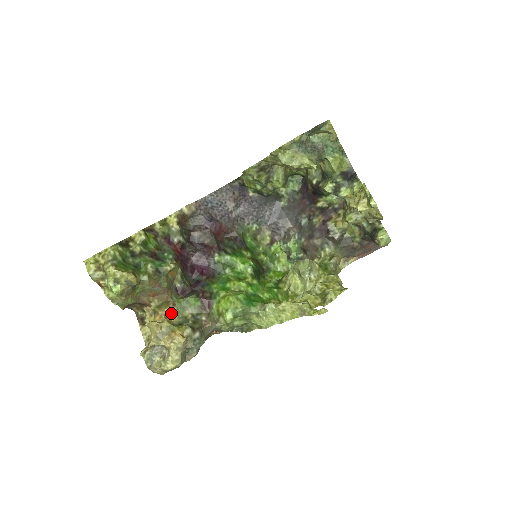
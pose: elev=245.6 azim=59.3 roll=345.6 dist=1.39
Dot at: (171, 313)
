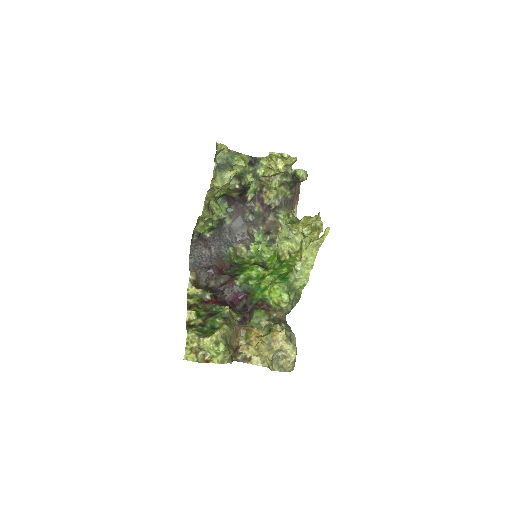
Dot at: (257, 333)
